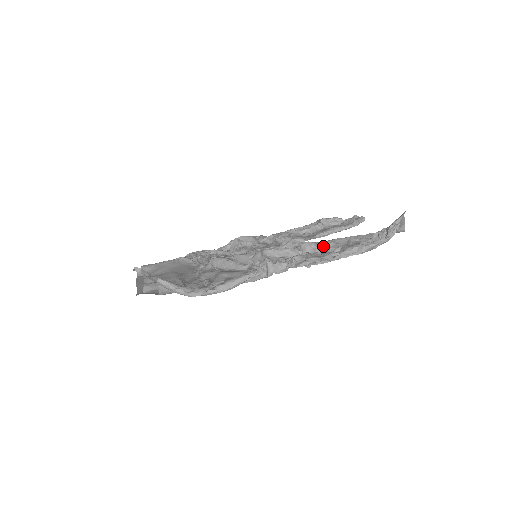
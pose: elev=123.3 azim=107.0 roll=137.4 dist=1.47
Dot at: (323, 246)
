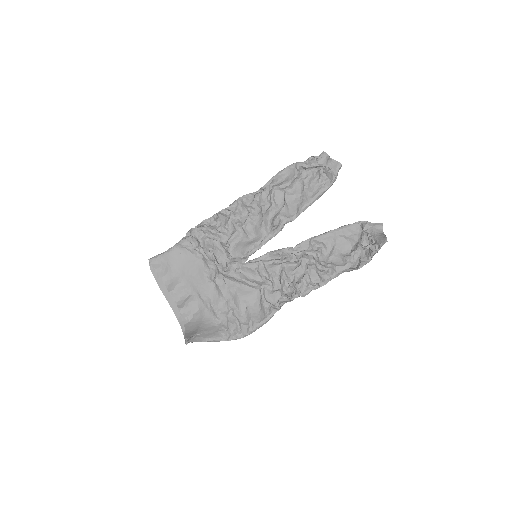
Dot at: (316, 259)
